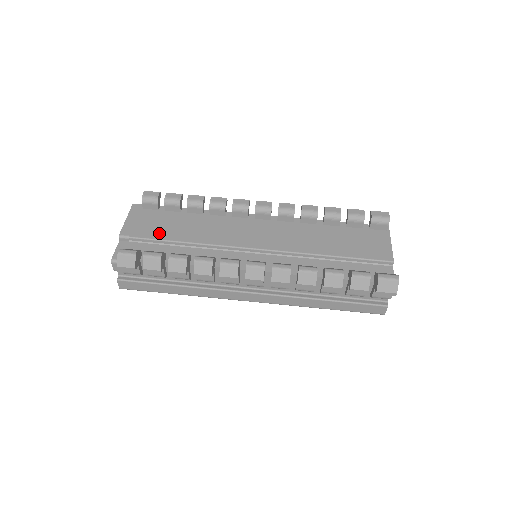
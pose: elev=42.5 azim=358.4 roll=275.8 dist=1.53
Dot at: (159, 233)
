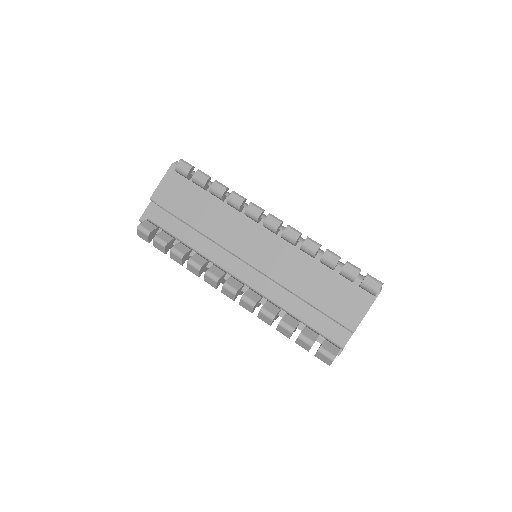
Dot at: (180, 209)
